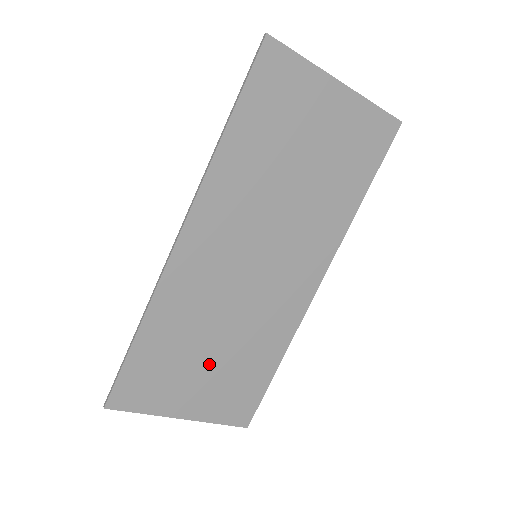
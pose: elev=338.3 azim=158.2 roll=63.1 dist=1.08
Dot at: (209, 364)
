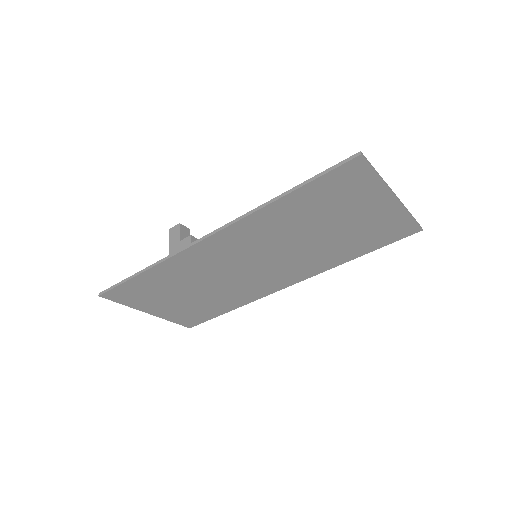
Dot at: (184, 297)
